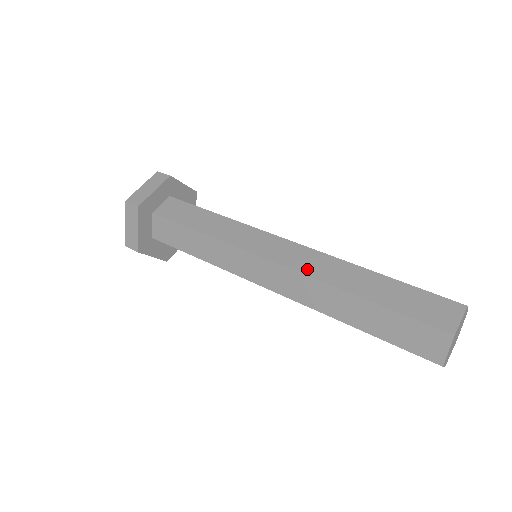
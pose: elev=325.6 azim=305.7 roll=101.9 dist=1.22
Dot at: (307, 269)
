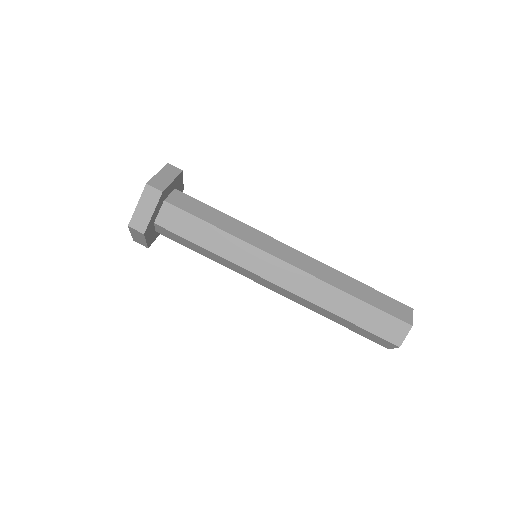
Dot at: (295, 301)
